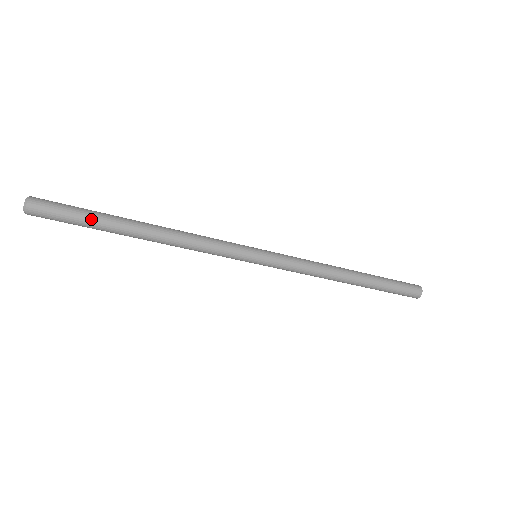
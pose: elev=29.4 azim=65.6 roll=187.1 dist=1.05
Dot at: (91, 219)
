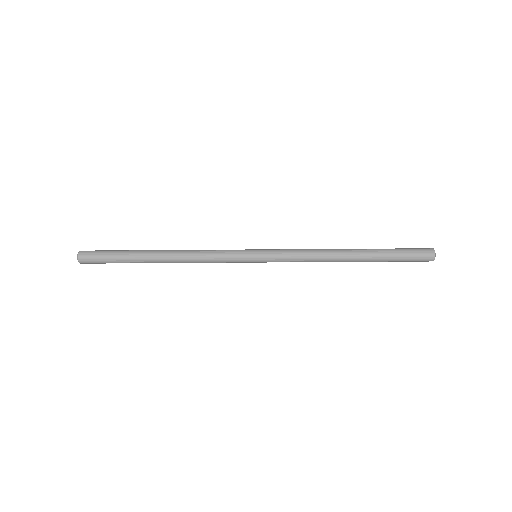
Dot at: (121, 253)
